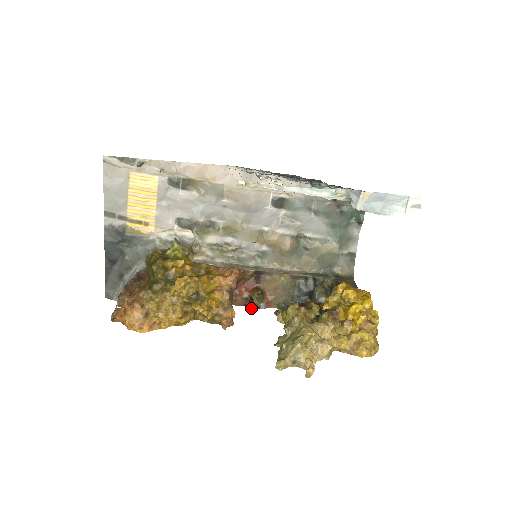
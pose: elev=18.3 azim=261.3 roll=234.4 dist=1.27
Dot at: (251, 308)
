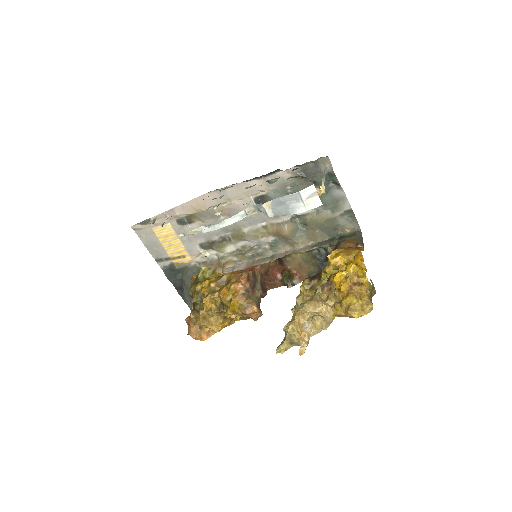
Dot at: (287, 287)
